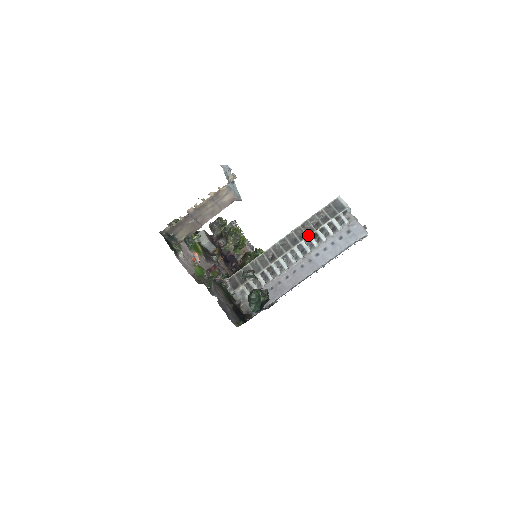
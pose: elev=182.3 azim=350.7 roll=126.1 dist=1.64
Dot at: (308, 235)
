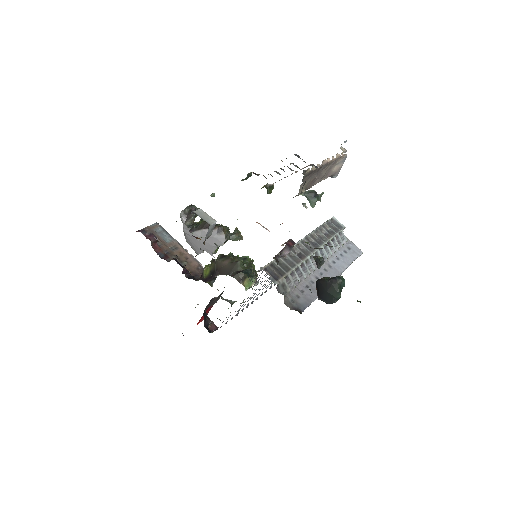
Dot at: (325, 242)
